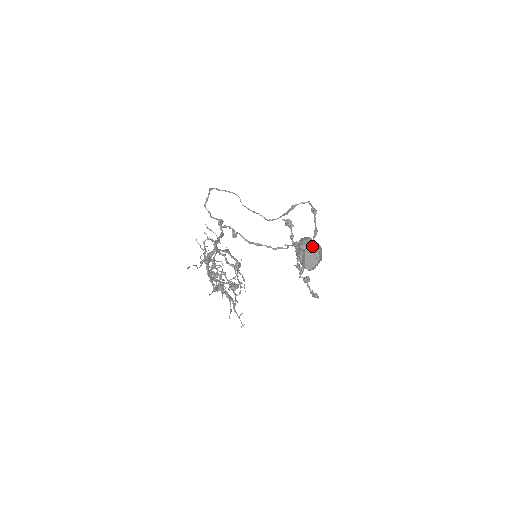
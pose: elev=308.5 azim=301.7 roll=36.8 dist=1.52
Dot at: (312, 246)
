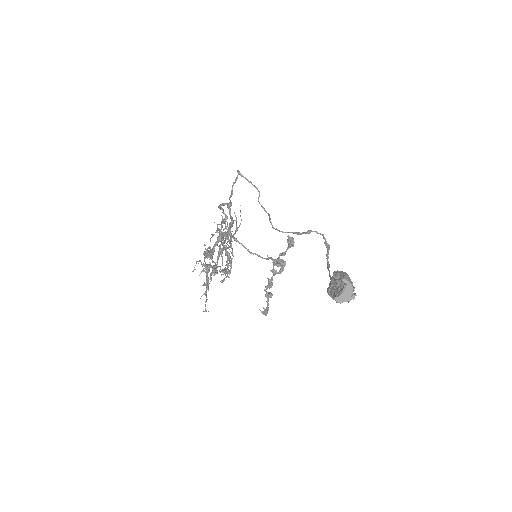
Dot at: occluded
